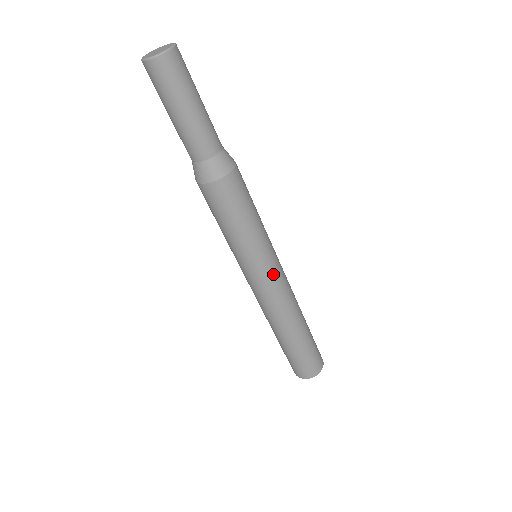
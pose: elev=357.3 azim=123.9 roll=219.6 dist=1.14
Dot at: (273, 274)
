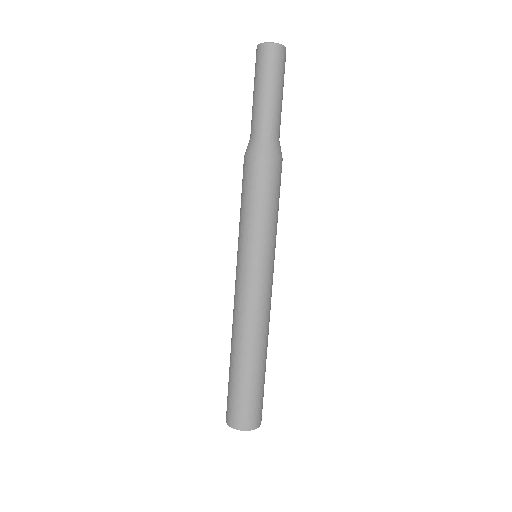
Dot at: (272, 274)
